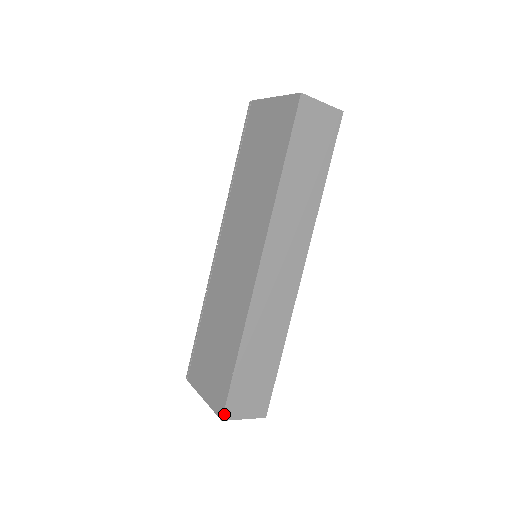
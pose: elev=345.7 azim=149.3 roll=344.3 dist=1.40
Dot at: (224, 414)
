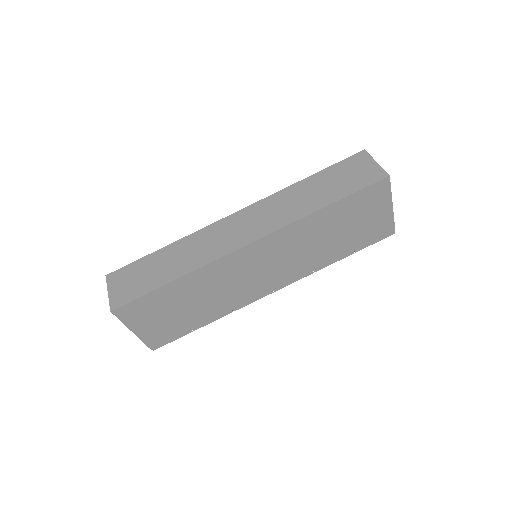
Dot at: (111, 273)
